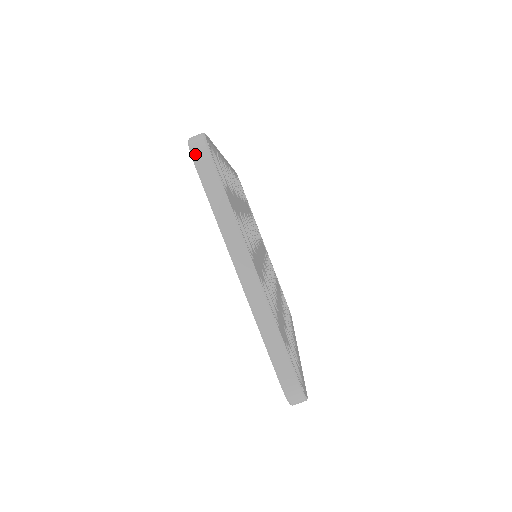
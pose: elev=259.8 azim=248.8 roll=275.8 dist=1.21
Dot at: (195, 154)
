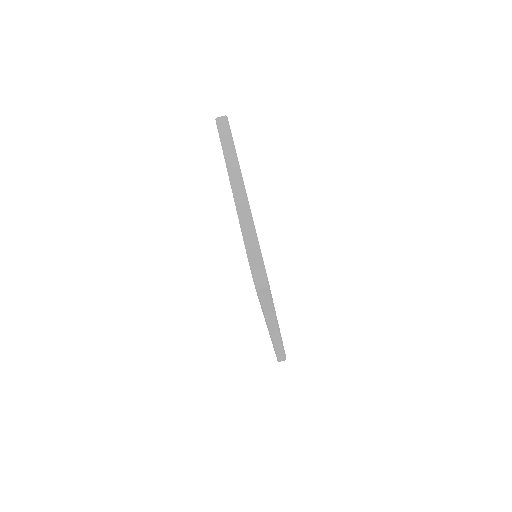
Dot at: (218, 119)
